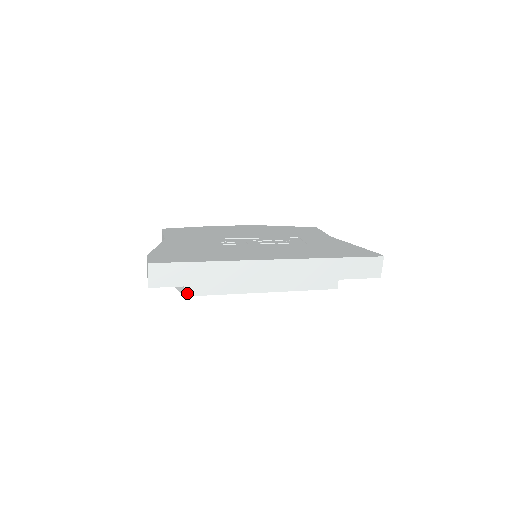
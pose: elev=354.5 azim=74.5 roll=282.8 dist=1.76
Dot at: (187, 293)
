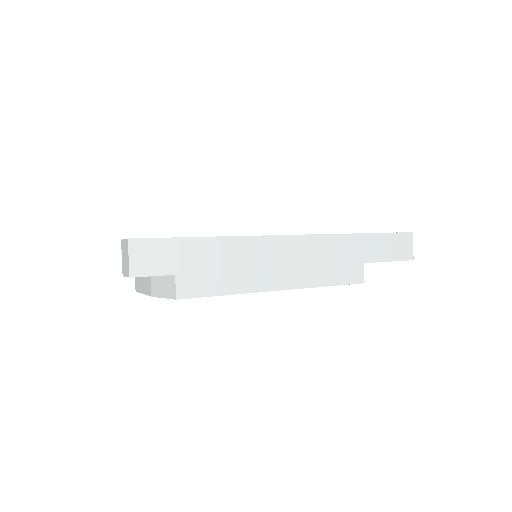
Dot at: (180, 294)
